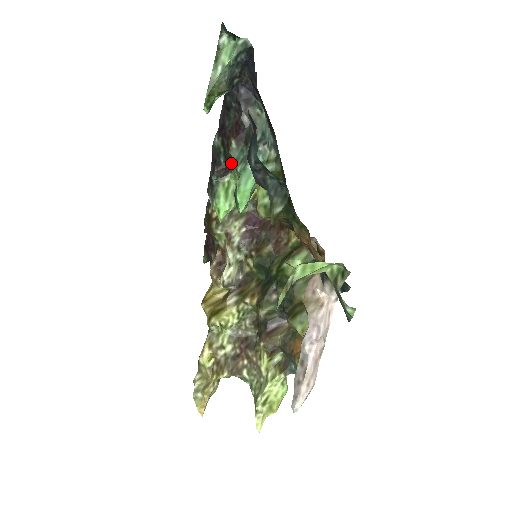
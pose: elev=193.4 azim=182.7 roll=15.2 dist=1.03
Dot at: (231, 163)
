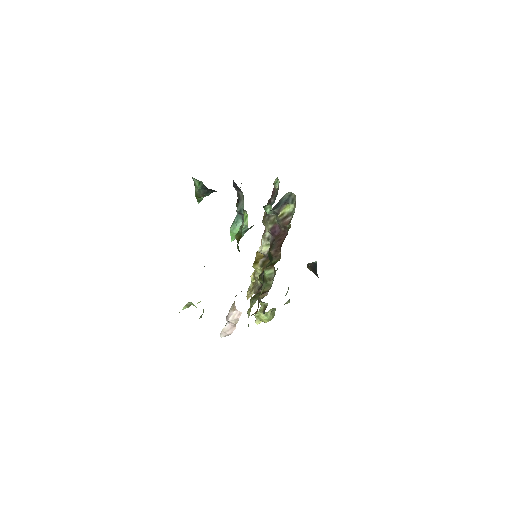
Dot at: occluded
